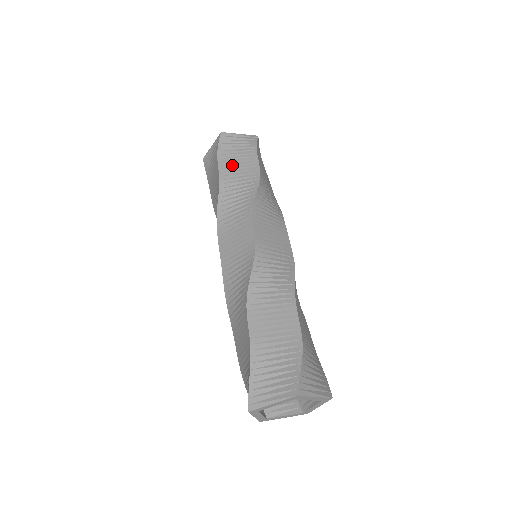
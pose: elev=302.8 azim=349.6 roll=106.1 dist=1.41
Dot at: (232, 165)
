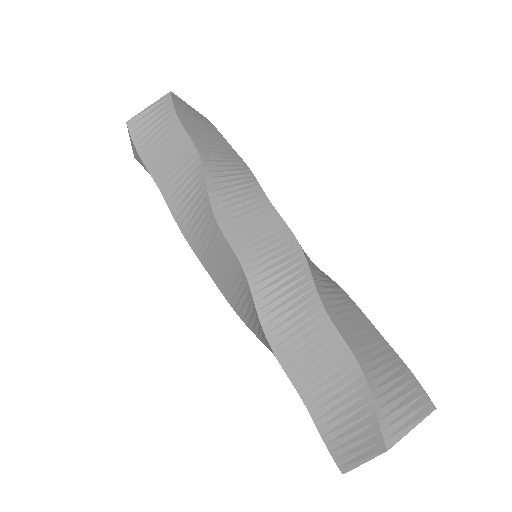
Dot at: (202, 136)
